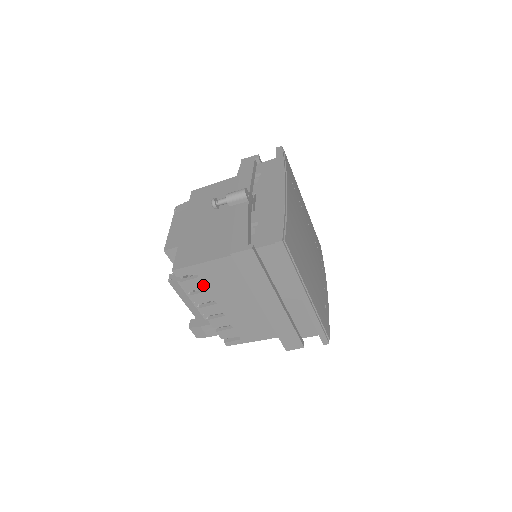
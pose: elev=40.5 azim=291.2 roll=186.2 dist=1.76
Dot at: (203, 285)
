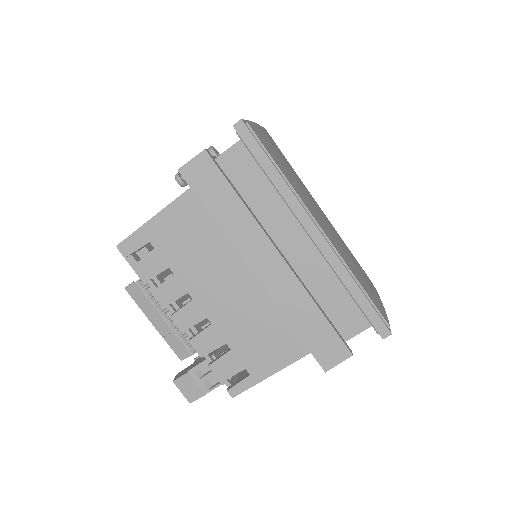
Dot at: (164, 264)
